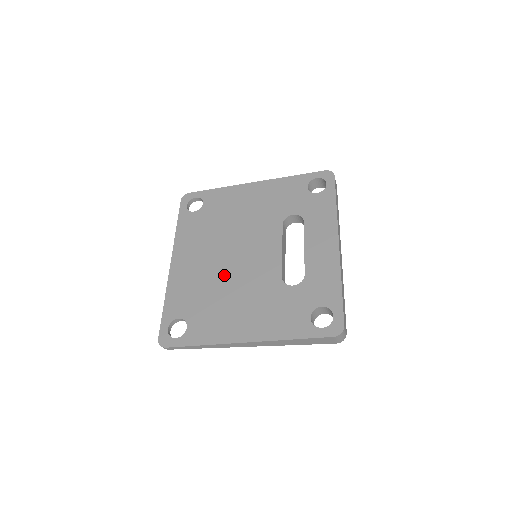
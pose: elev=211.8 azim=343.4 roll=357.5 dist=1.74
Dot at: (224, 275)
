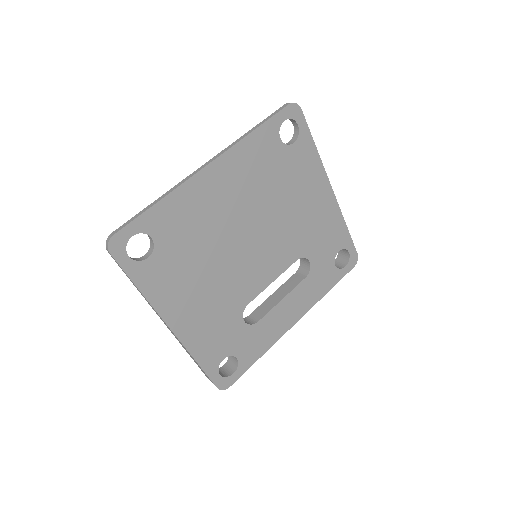
Dot at: (225, 247)
